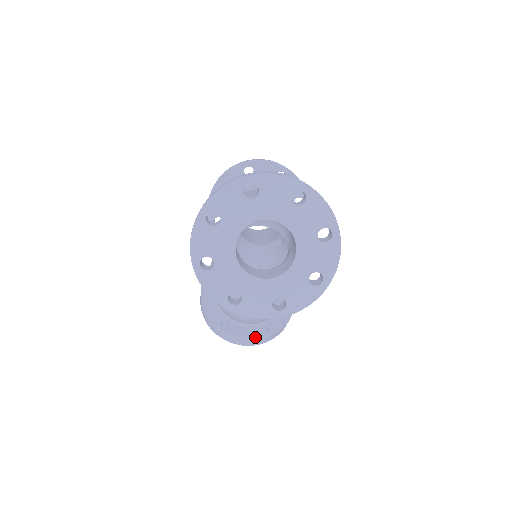
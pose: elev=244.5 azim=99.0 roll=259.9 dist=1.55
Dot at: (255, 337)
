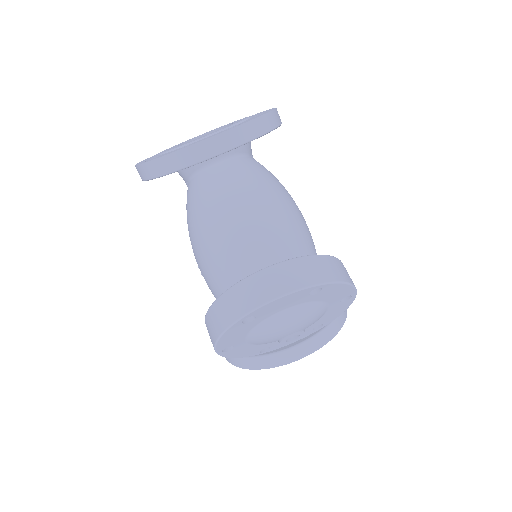
Dot at: (284, 262)
